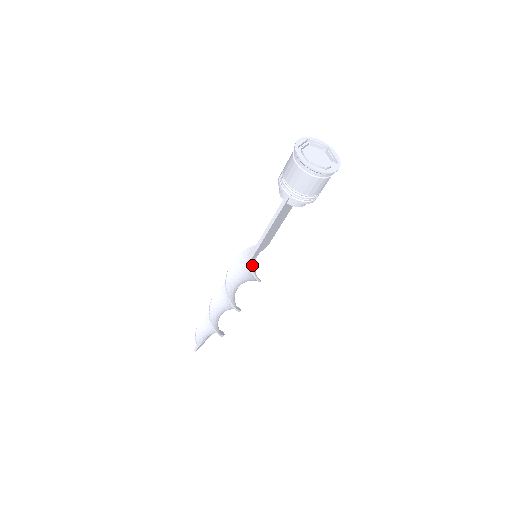
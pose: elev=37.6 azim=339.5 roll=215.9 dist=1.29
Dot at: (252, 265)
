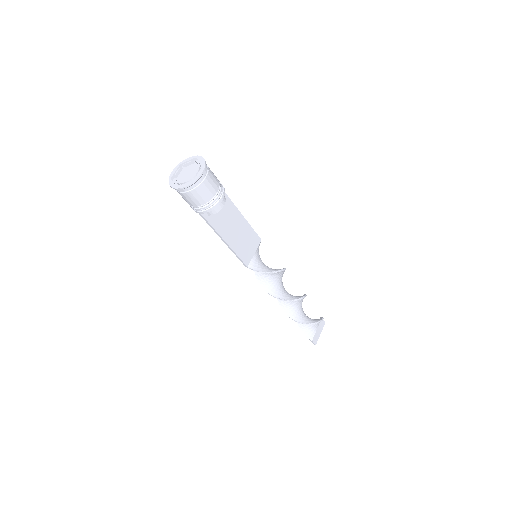
Dot at: (253, 266)
